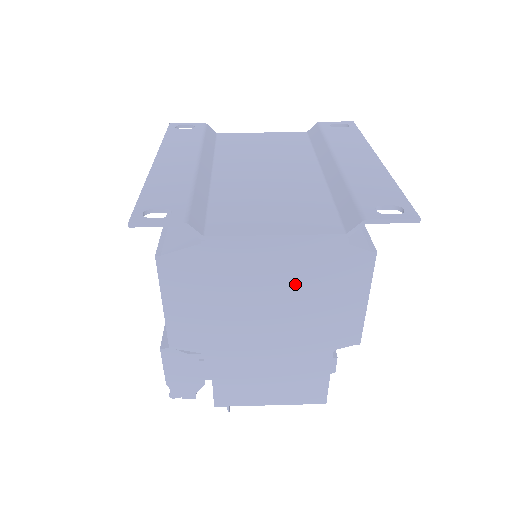
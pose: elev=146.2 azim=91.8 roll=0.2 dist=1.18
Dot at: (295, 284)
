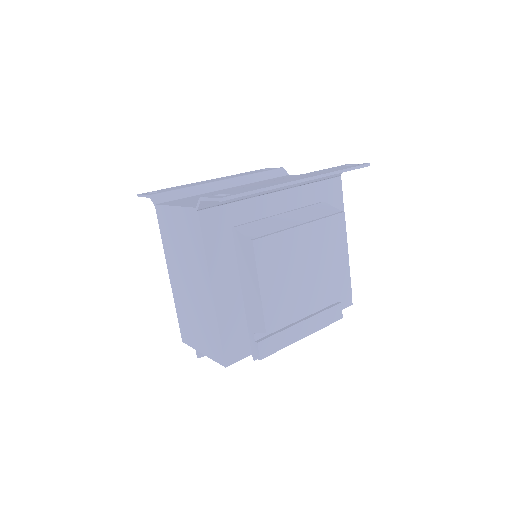
Dot at: (188, 245)
